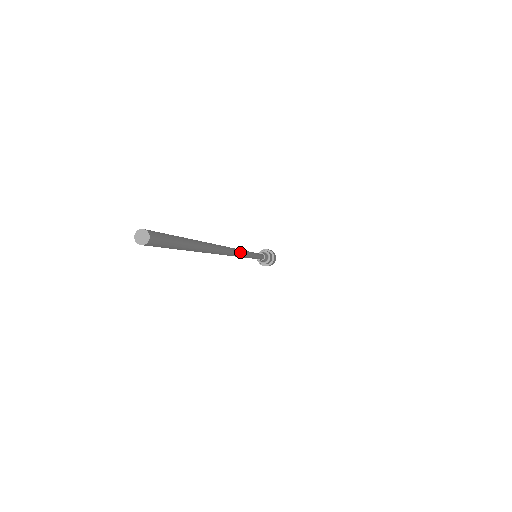
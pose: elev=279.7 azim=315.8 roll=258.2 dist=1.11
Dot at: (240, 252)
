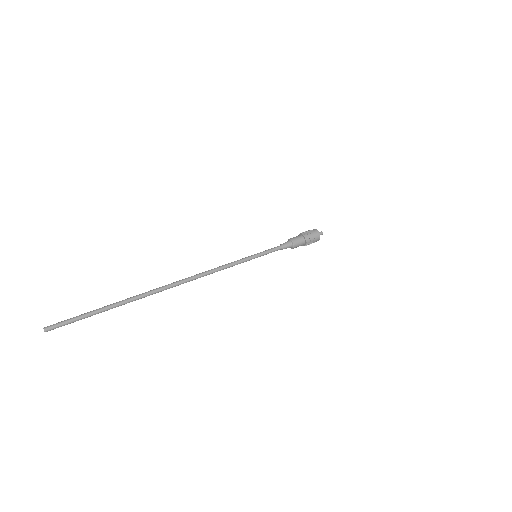
Dot at: occluded
